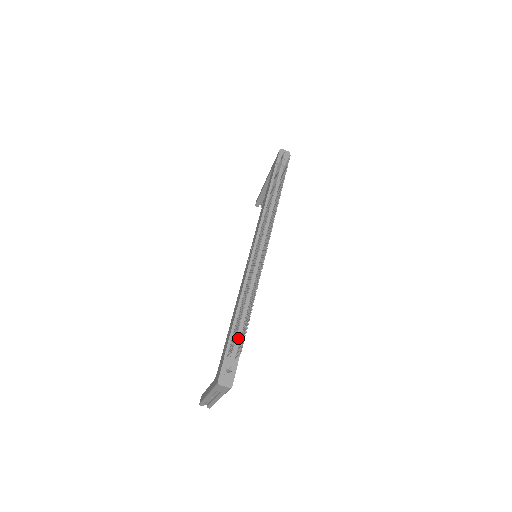
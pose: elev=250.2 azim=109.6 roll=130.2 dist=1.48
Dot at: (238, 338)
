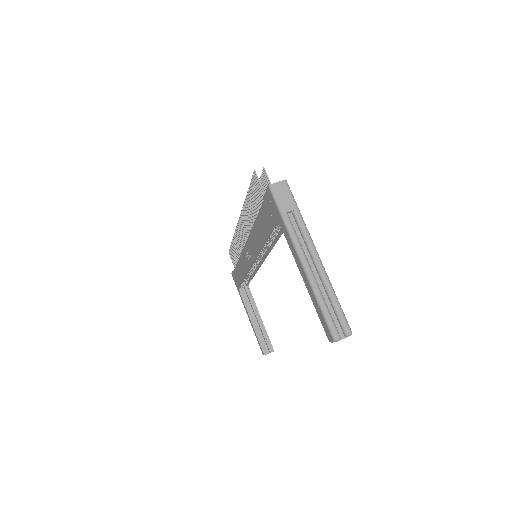
Dot at: occluded
